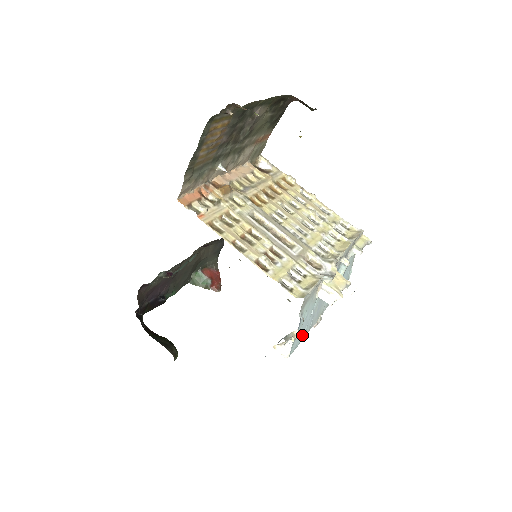
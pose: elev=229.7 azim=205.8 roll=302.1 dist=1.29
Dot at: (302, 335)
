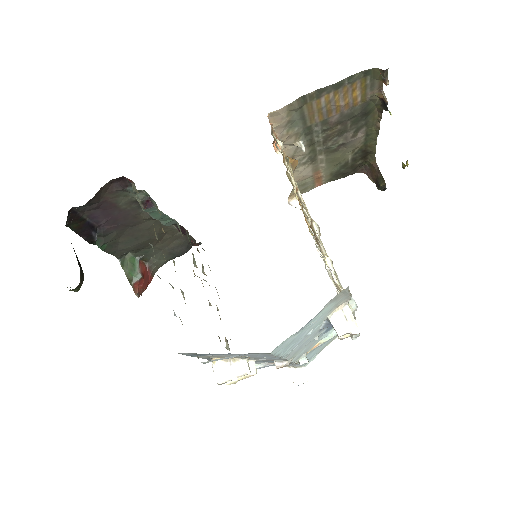
Dot at: (287, 347)
